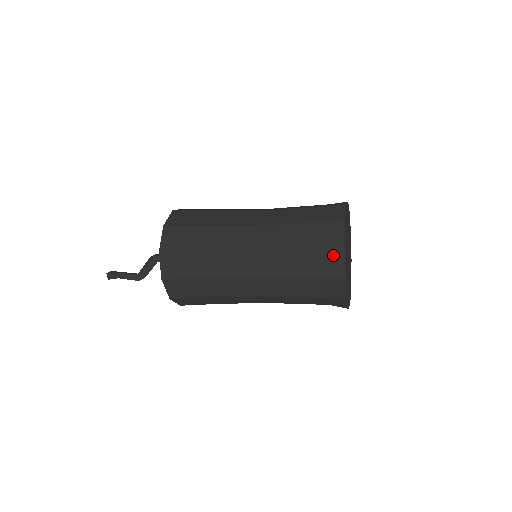
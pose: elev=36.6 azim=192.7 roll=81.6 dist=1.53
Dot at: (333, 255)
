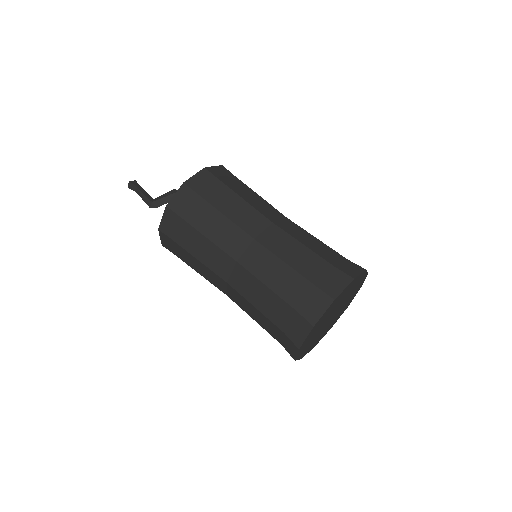
Dot at: (301, 323)
